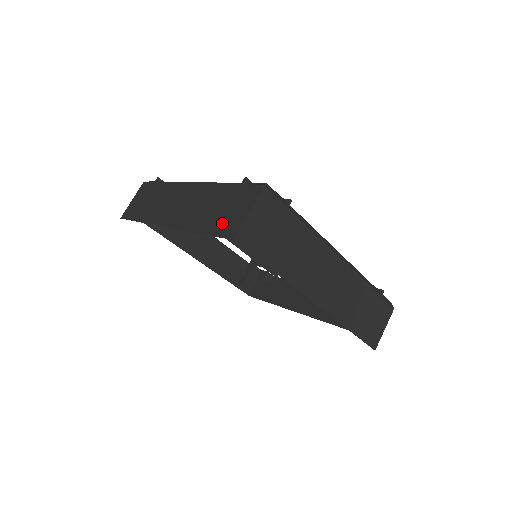
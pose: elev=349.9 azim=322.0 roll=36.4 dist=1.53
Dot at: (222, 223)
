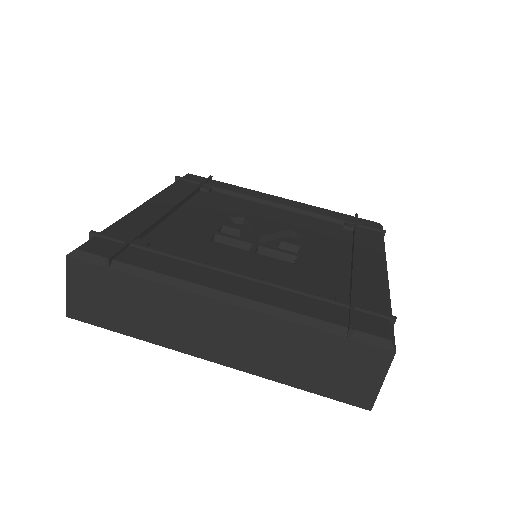
Dot at: (339, 386)
